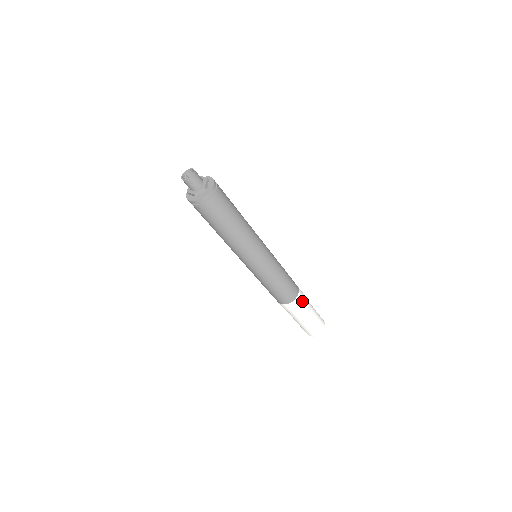
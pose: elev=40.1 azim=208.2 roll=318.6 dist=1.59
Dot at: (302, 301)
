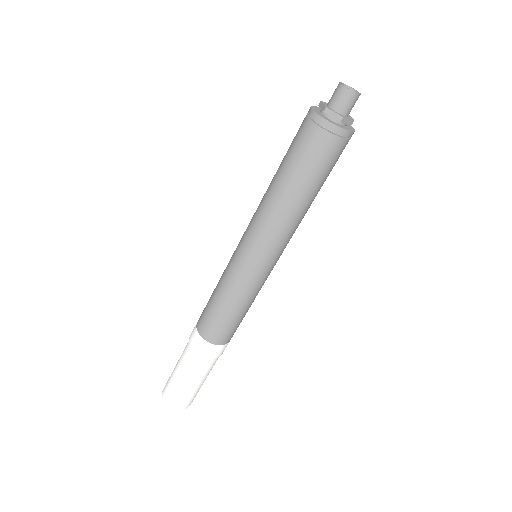
Dot at: occluded
